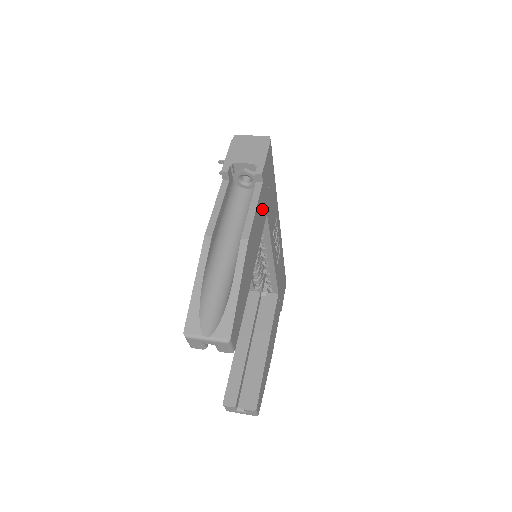
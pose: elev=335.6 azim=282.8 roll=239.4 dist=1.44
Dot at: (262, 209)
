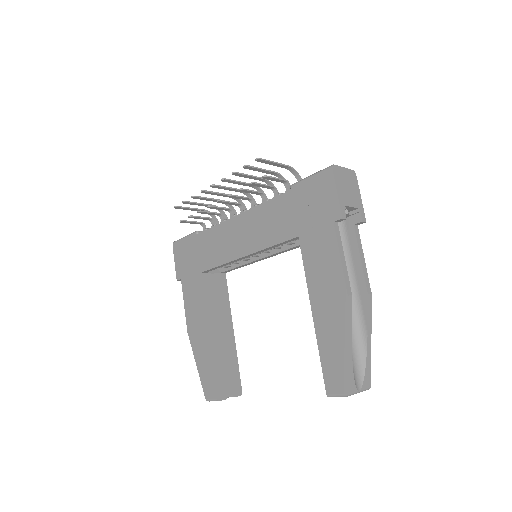
Dot at: occluded
